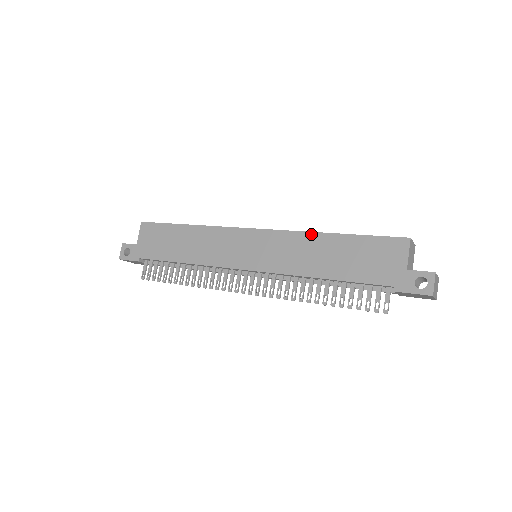
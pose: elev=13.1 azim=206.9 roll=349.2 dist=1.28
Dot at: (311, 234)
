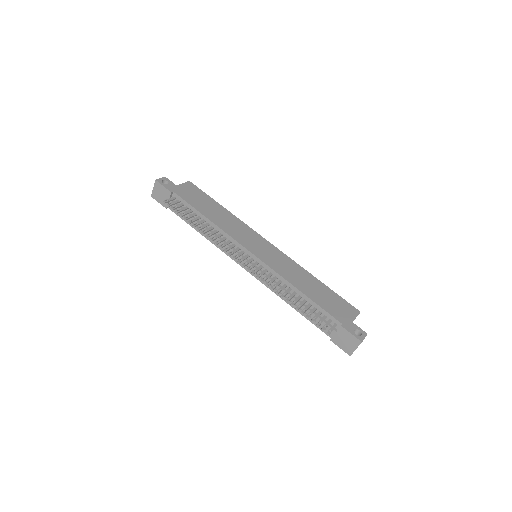
Dot at: (305, 270)
